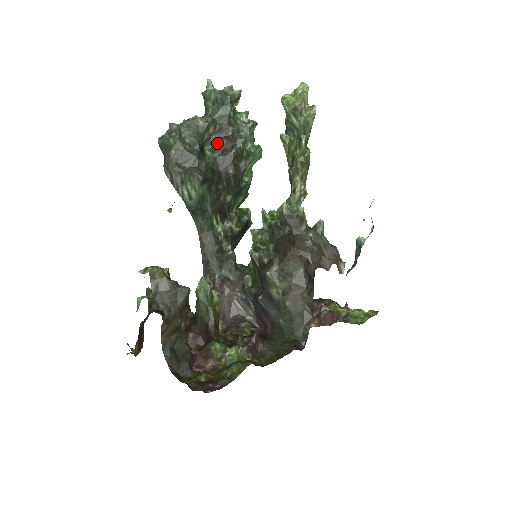
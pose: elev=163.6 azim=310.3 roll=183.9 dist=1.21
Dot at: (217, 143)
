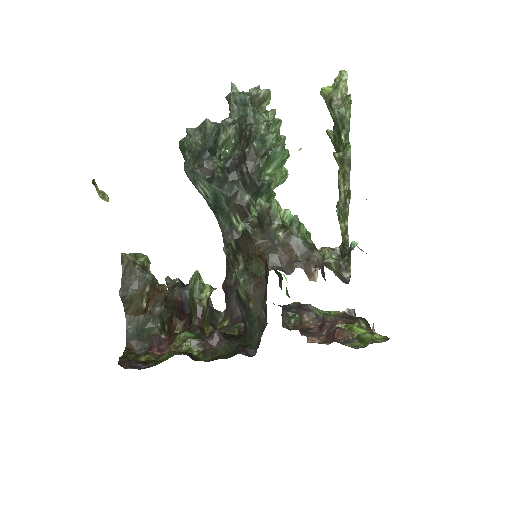
Dot at: (238, 143)
